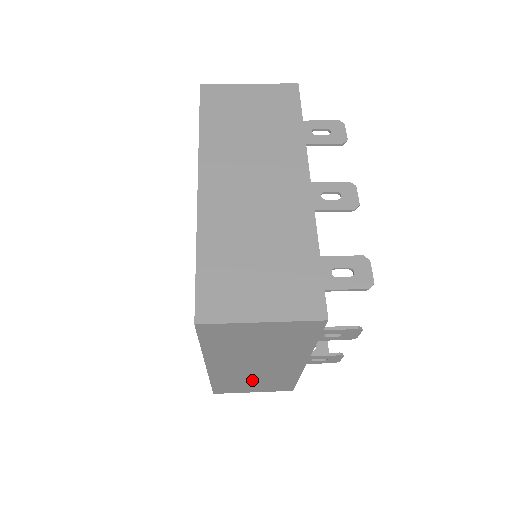
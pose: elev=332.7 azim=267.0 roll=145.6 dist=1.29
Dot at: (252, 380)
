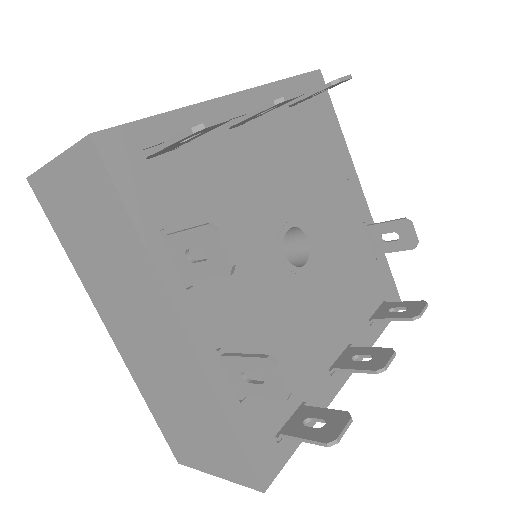
Dot at: (178, 405)
